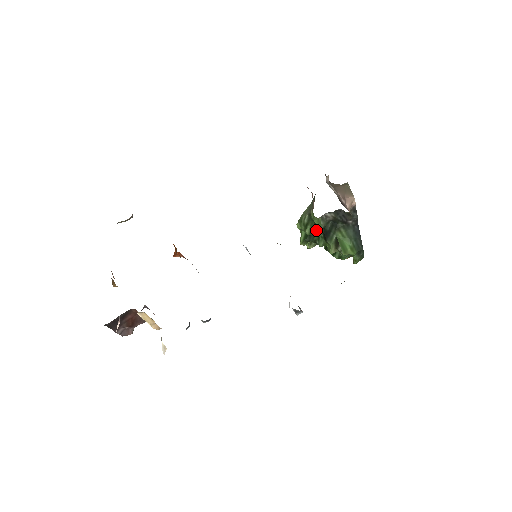
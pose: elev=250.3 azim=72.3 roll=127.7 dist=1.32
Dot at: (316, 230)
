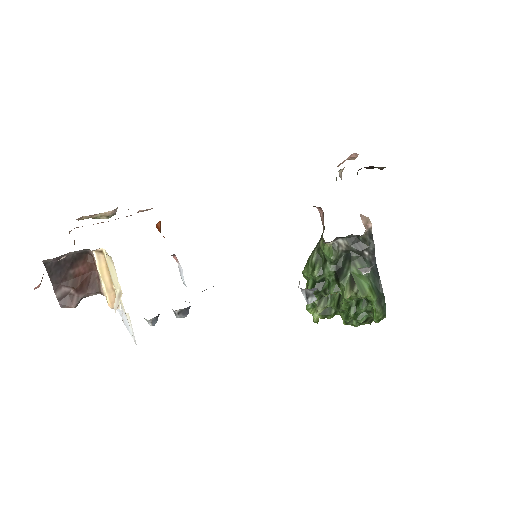
Dot at: (326, 268)
